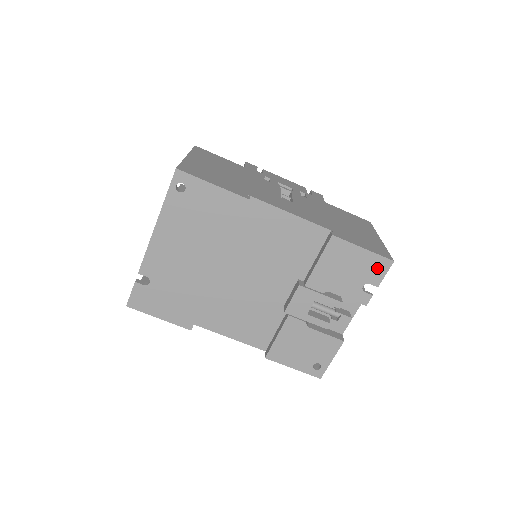
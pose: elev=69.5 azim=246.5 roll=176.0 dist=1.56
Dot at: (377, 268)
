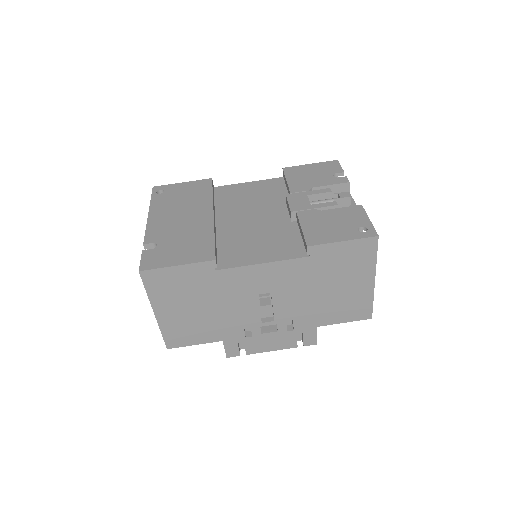
Dot at: (331, 166)
